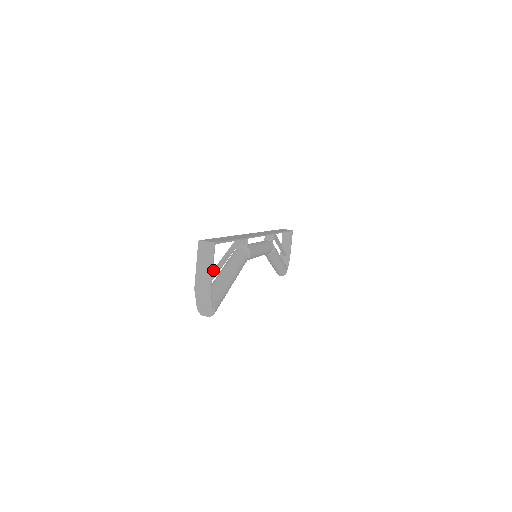
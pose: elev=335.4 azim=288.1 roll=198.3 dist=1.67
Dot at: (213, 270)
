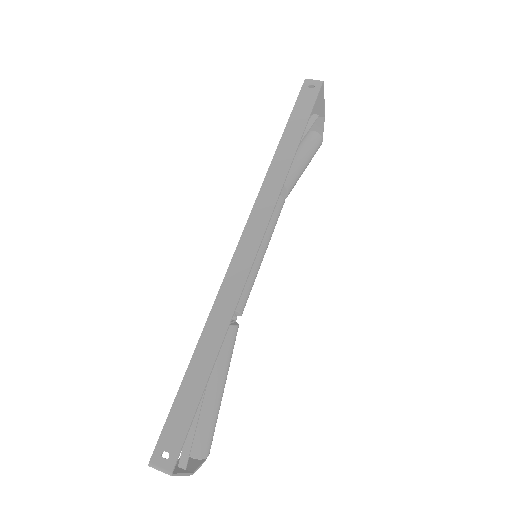
Dot at: occluded
